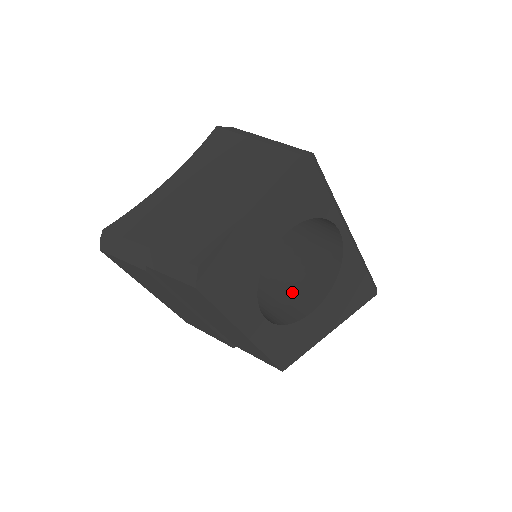
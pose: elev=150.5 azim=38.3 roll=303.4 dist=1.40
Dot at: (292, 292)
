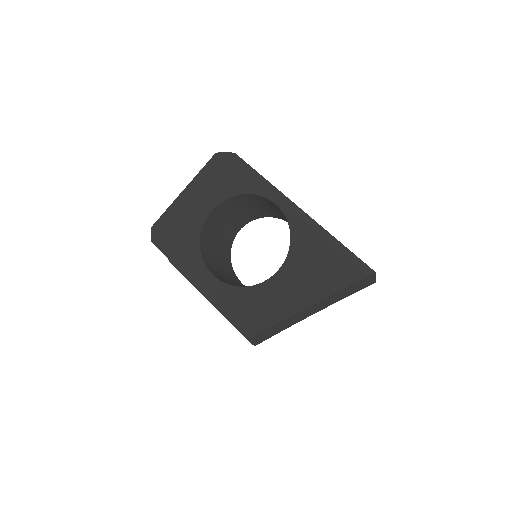
Dot at: occluded
